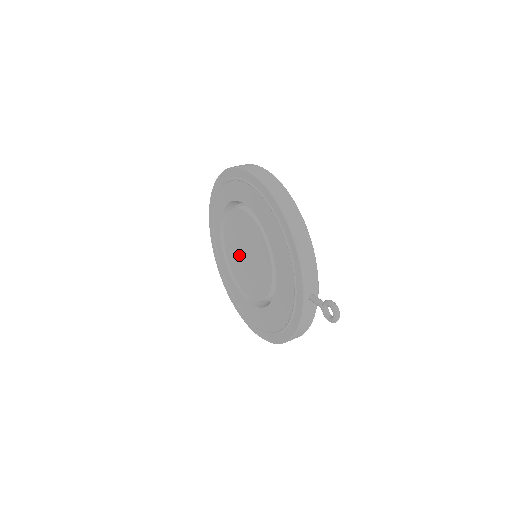
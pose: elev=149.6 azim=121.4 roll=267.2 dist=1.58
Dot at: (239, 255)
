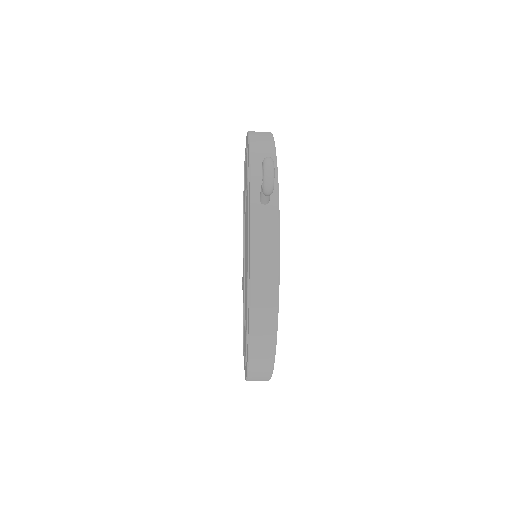
Dot at: (245, 273)
